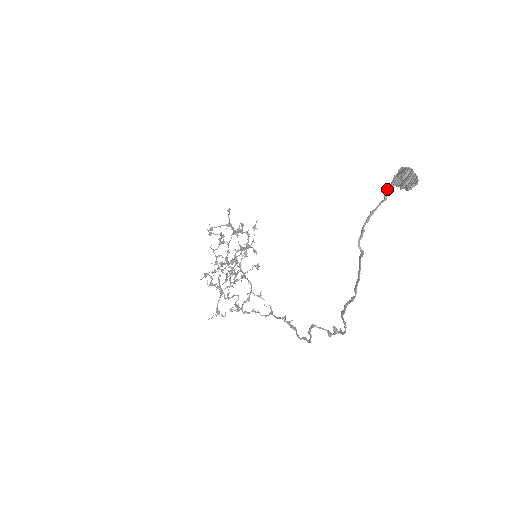
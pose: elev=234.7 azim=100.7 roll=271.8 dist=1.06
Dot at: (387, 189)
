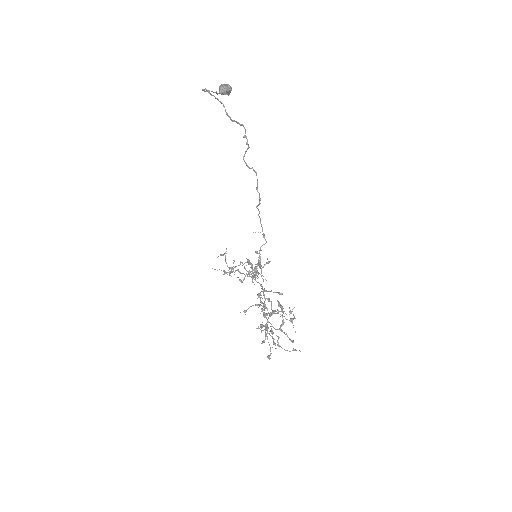
Dot at: (217, 94)
